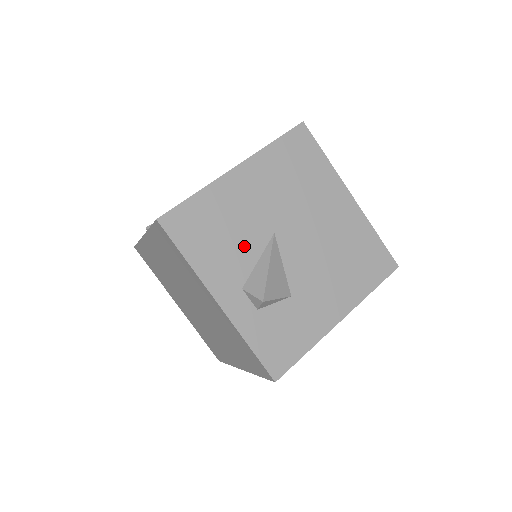
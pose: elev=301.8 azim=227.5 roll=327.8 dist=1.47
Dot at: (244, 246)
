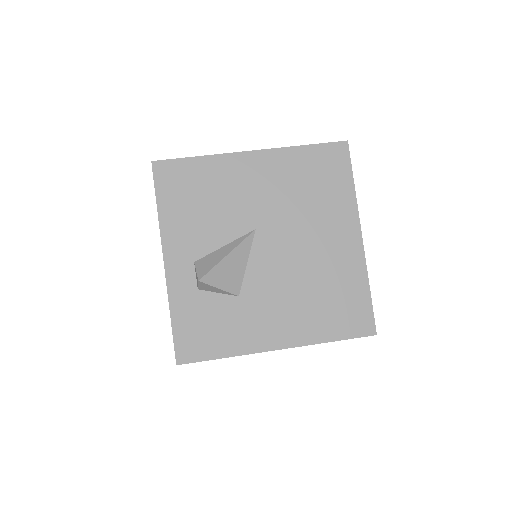
Dot at: (218, 225)
